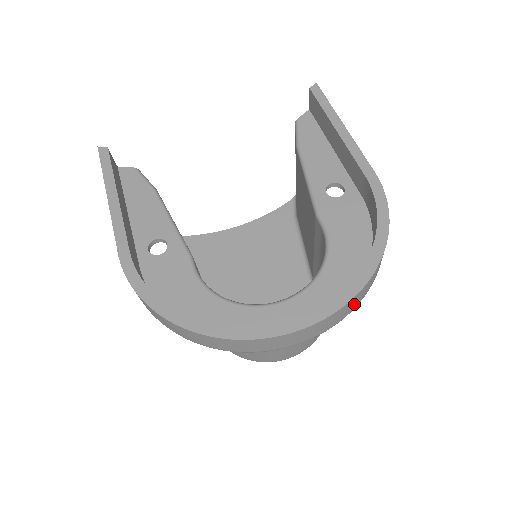
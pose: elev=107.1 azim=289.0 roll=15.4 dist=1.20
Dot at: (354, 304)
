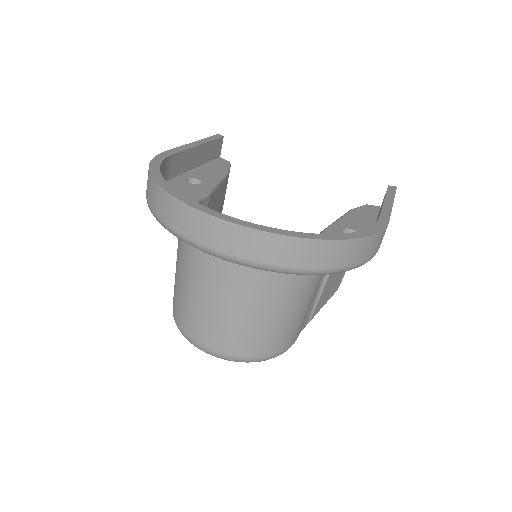
Dot at: (287, 255)
